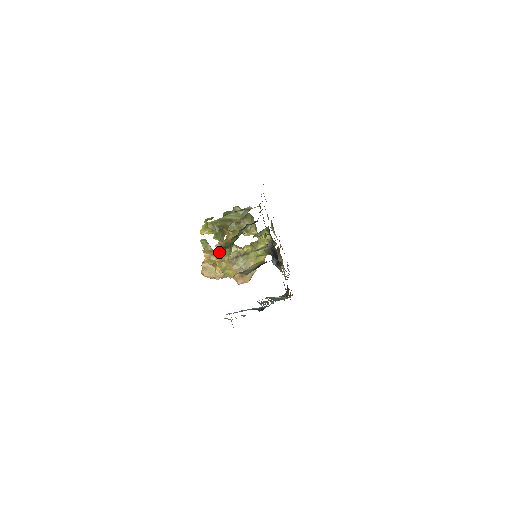
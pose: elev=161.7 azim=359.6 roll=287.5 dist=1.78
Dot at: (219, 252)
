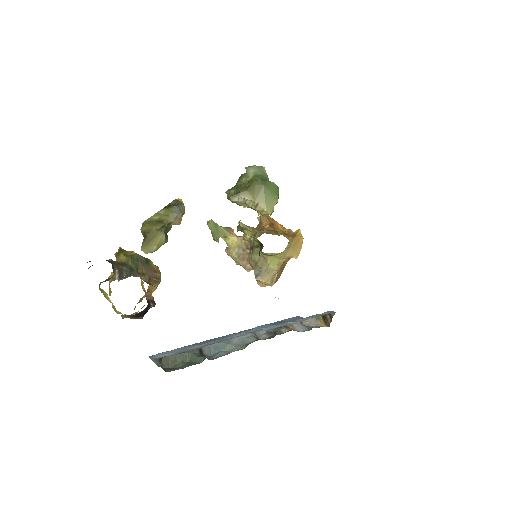
Dot at: occluded
